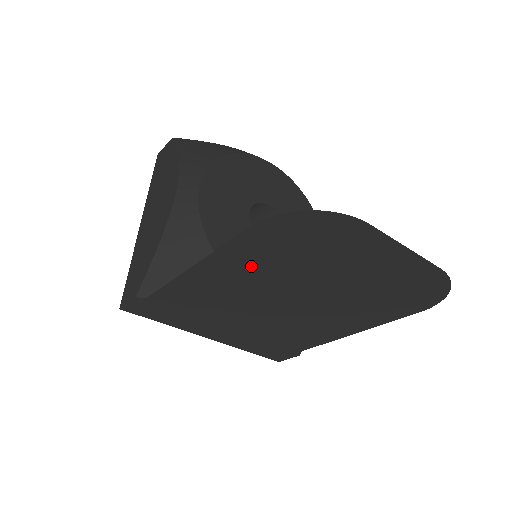
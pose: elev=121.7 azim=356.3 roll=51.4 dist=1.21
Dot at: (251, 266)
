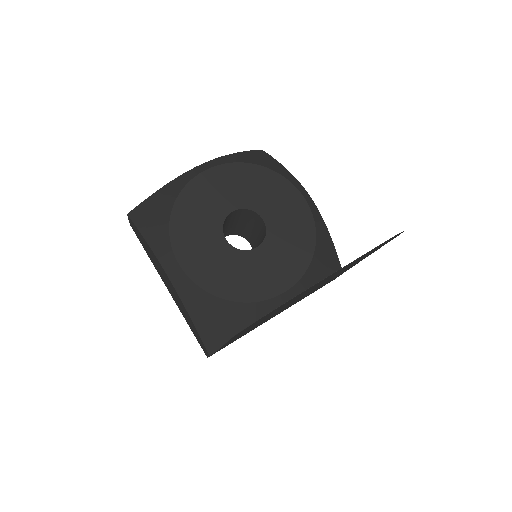
Dot at: occluded
